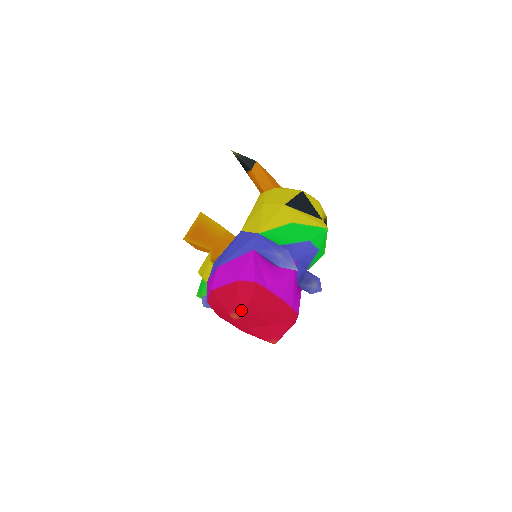
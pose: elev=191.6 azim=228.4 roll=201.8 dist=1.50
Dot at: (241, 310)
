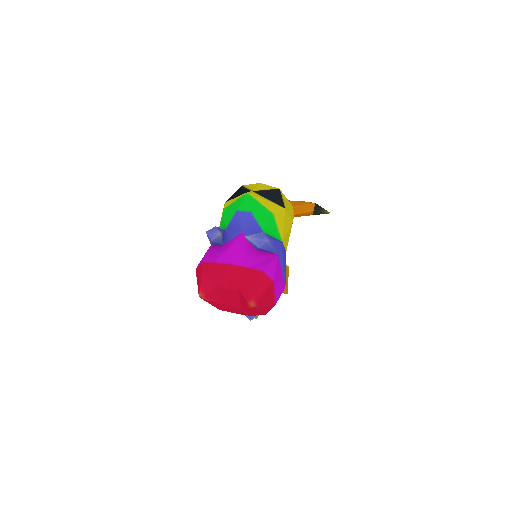
Dot at: (200, 288)
